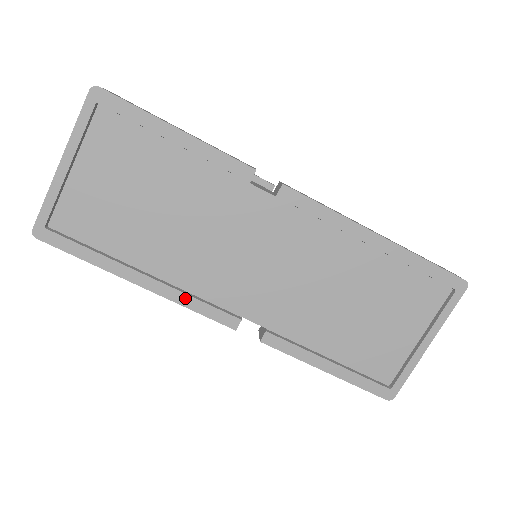
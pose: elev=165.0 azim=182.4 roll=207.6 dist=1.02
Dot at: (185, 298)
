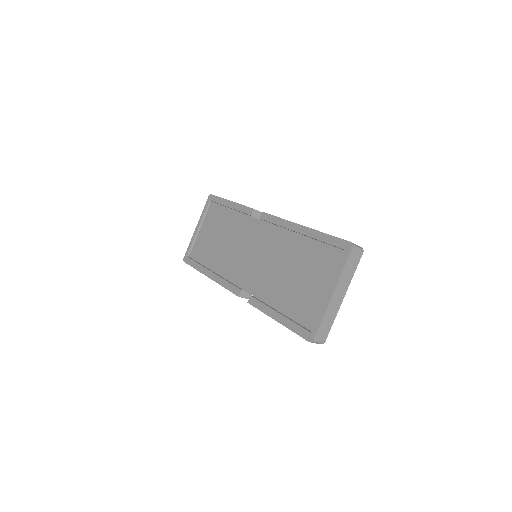
Dot at: (222, 281)
